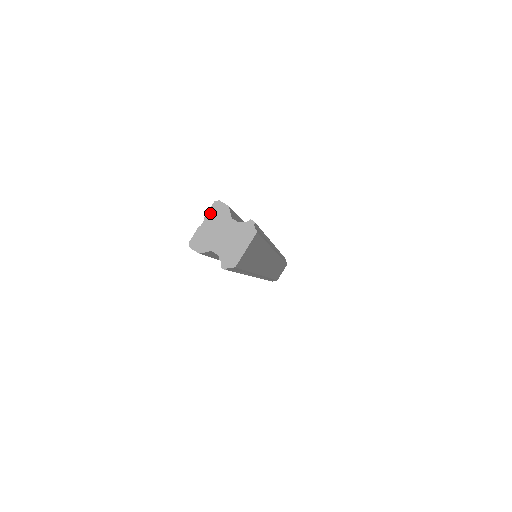
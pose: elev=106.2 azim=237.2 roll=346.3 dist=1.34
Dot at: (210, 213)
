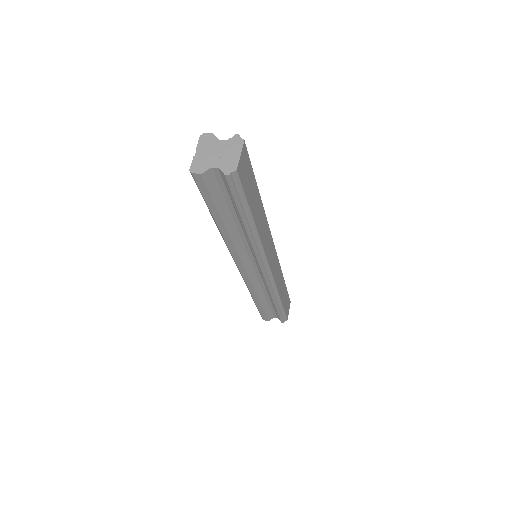
Dot at: (200, 144)
